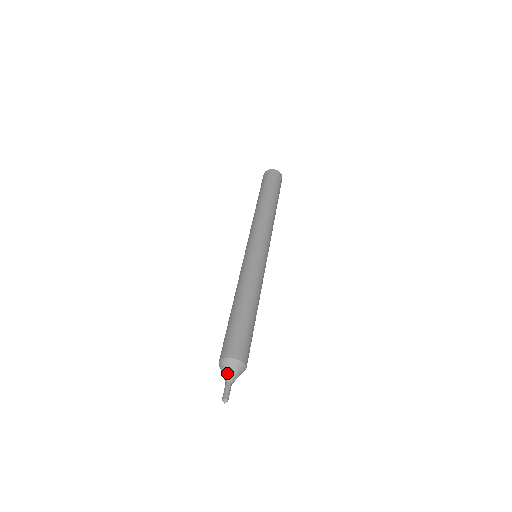
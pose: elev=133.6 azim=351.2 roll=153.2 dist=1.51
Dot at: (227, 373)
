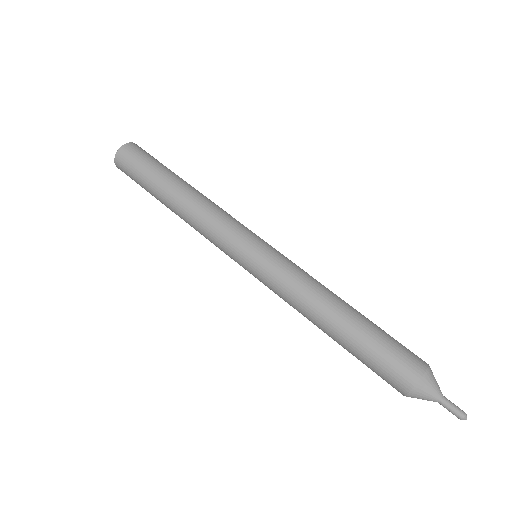
Dot at: (438, 386)
